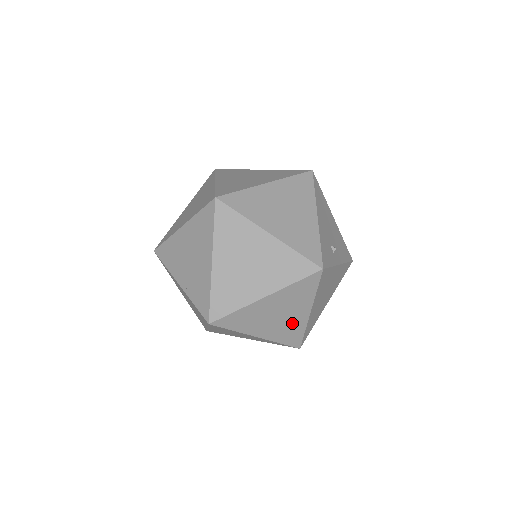
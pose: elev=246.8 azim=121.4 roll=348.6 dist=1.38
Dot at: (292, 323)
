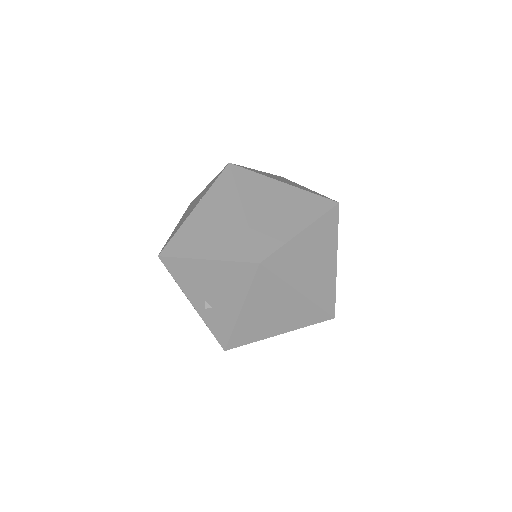
Dot at: occluded
